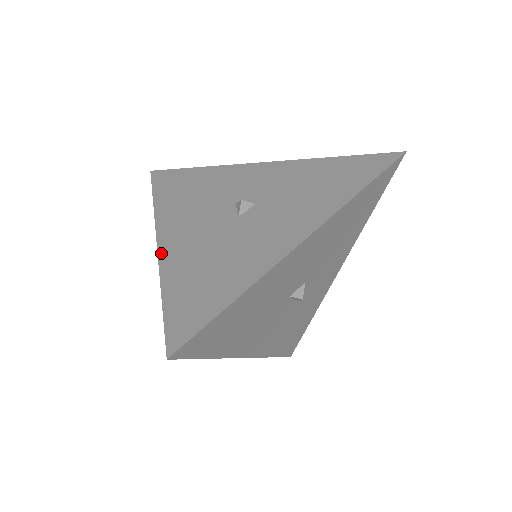
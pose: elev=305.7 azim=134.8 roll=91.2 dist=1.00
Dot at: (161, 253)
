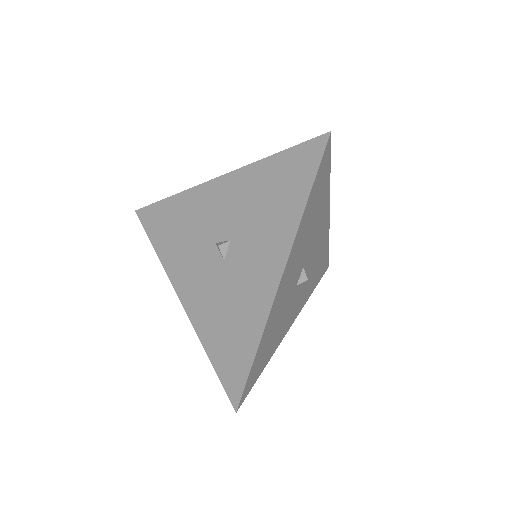
Dot at: (189, 313)
